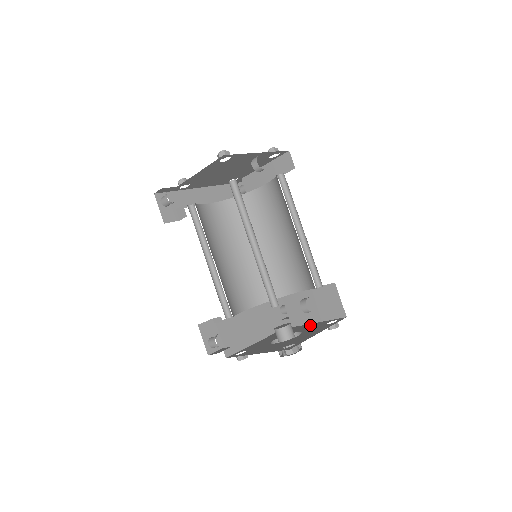
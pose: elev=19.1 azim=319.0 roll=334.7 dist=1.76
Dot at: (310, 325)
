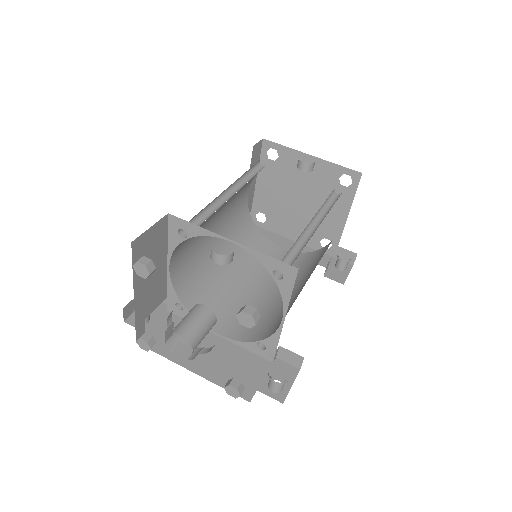
Dot at: occluded
